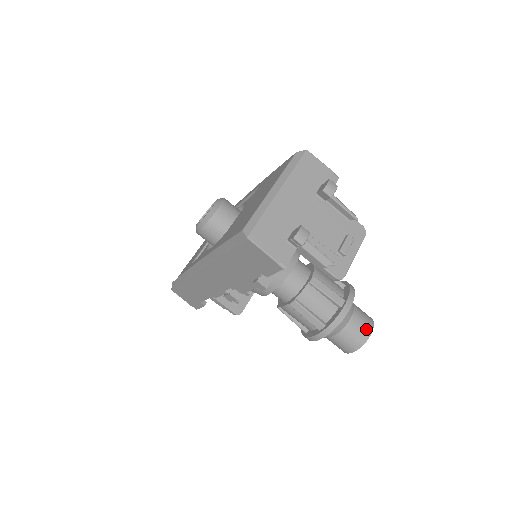
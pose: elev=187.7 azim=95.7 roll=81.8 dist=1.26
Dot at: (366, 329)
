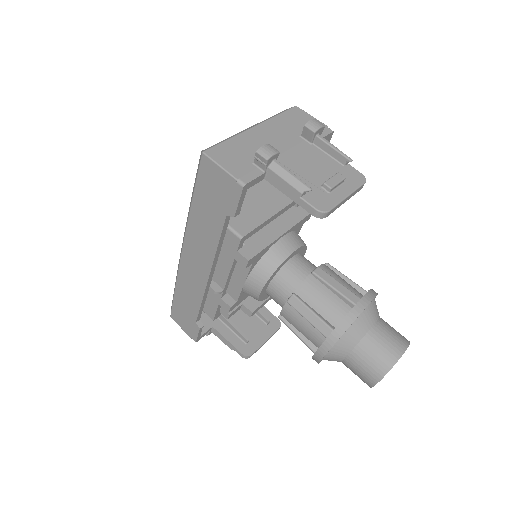
Dot at: (396, 345)
